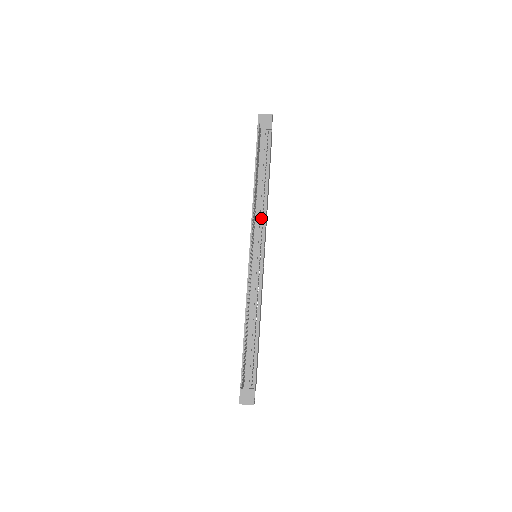
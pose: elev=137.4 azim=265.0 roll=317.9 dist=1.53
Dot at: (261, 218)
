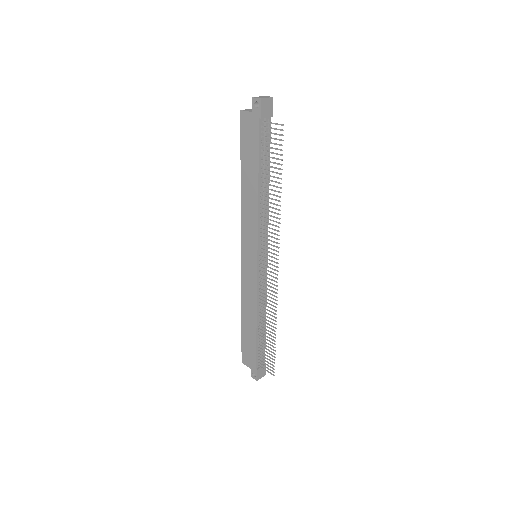
Dot at: (265, 221)
